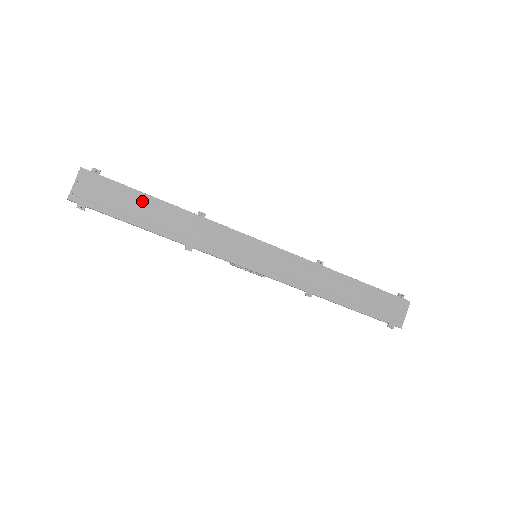
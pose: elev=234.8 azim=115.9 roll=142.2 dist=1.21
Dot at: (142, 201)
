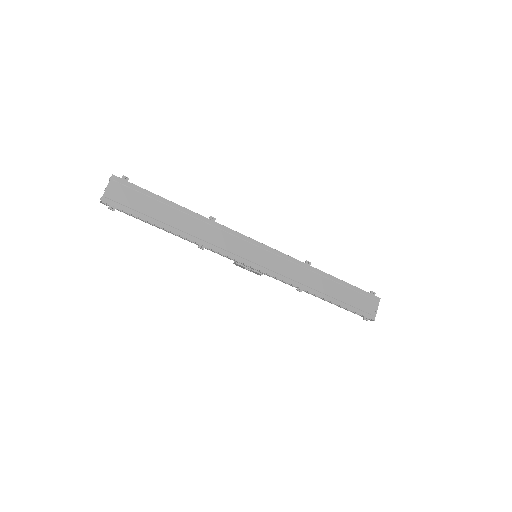
Dot at: (163, 205)
